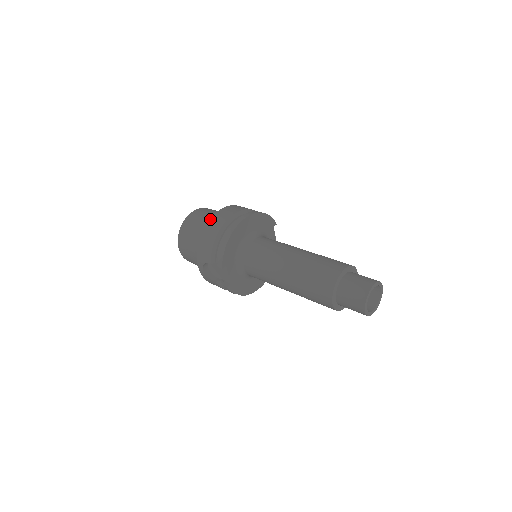
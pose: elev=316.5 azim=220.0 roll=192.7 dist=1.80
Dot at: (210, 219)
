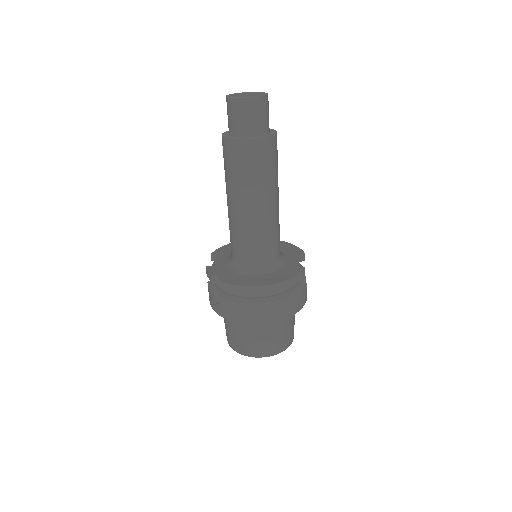
Dot at: occluded
